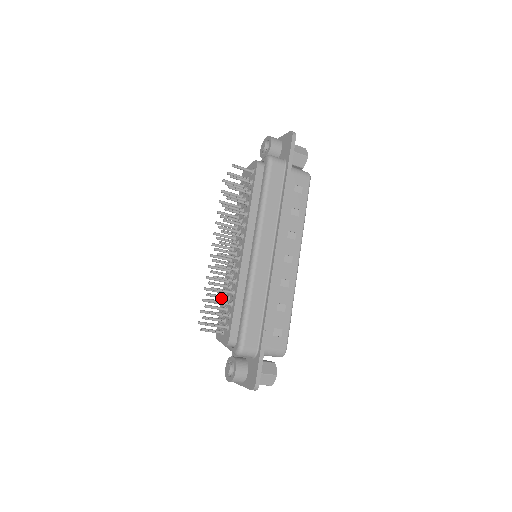
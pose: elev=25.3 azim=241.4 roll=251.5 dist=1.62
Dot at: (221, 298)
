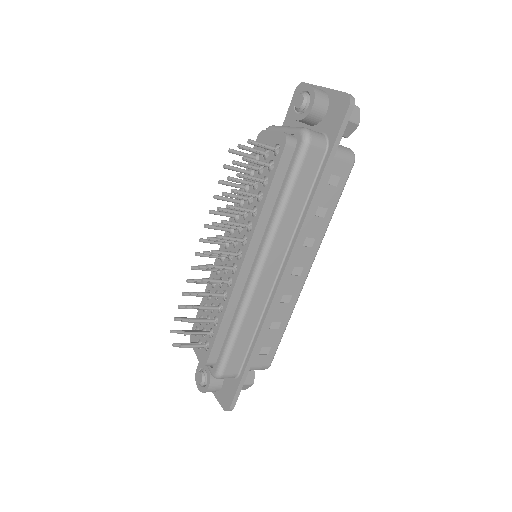
Dot at: occluded
